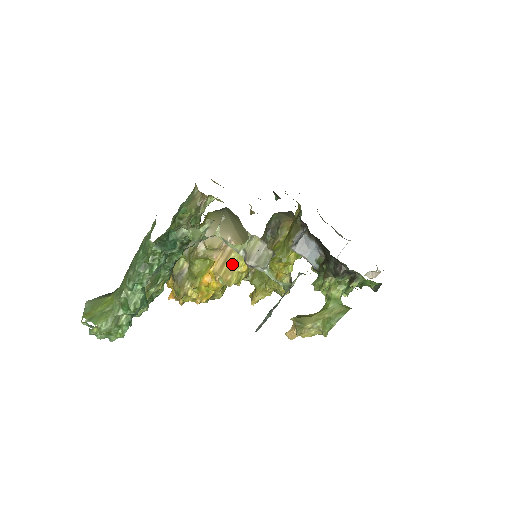
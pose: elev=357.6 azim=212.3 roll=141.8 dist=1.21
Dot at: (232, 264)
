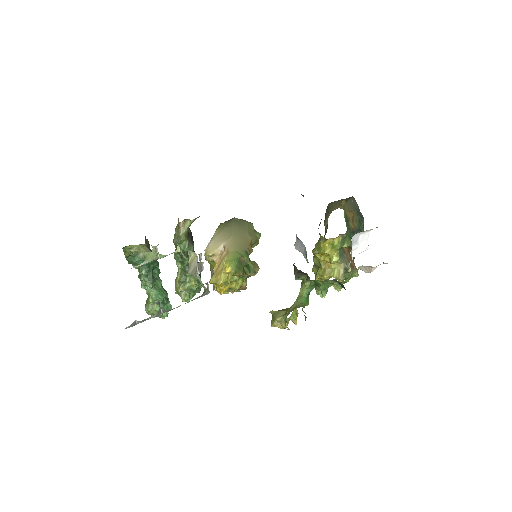
Dot at: (222, 266)
